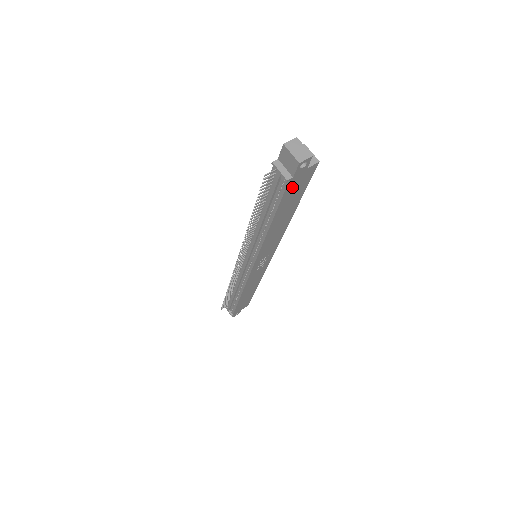
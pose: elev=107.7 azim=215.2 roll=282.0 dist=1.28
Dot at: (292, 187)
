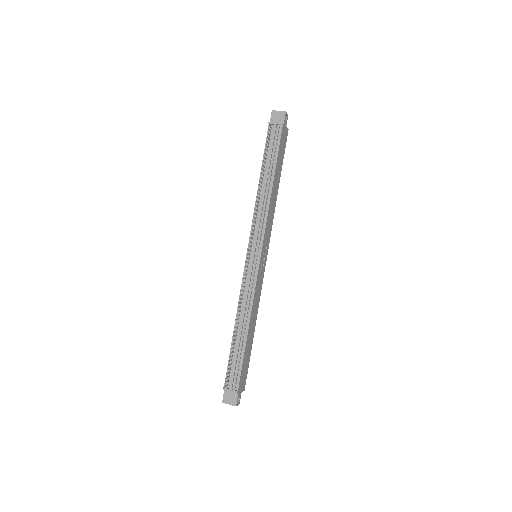
Dot at: (282, 139)
